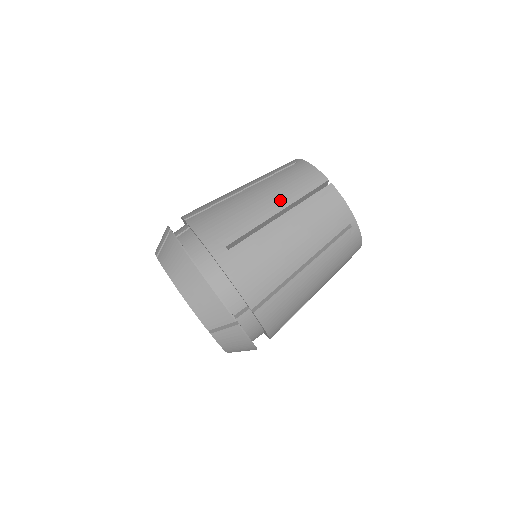
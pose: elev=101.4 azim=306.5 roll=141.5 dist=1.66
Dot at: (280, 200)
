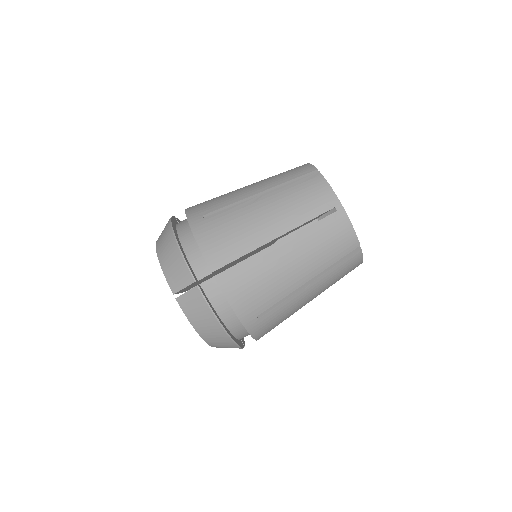
Dot at: (266, 185)
